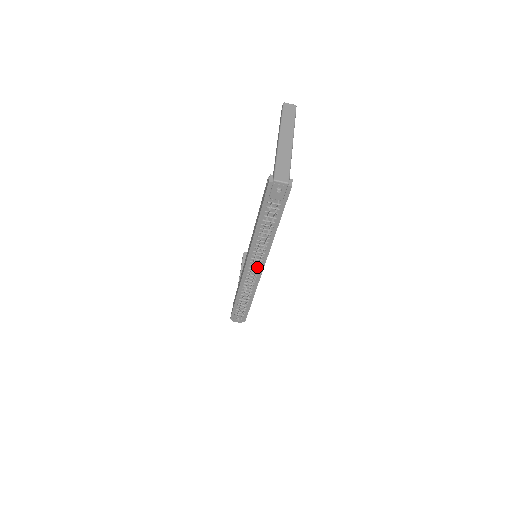
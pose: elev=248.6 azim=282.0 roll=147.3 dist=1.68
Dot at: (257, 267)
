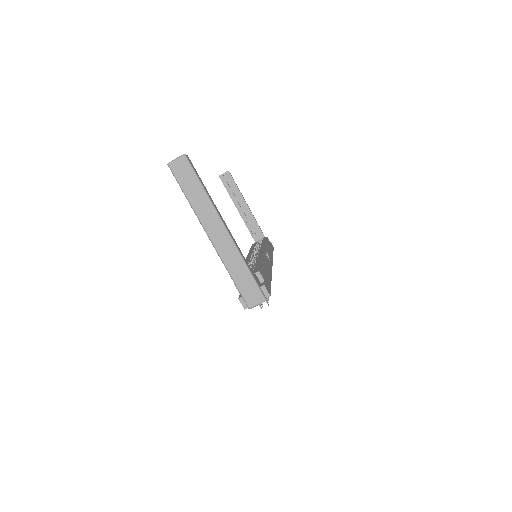
Dot at: occluded
